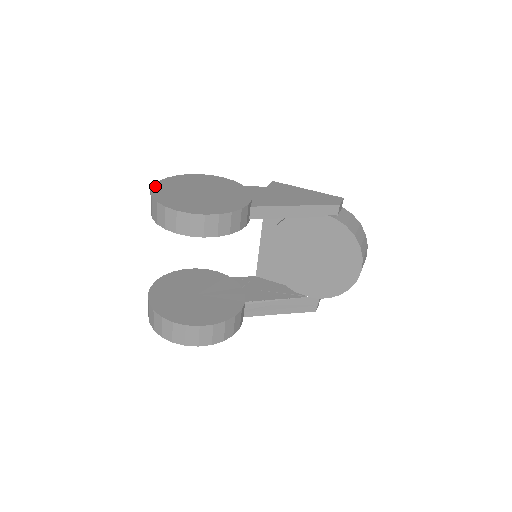
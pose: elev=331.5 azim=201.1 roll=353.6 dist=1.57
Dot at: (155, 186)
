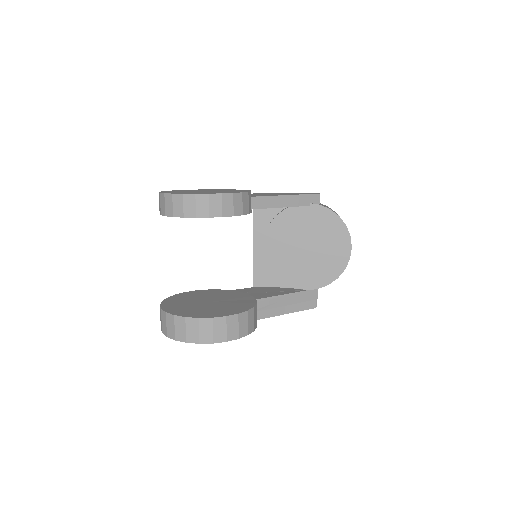
Dot at: occluded
